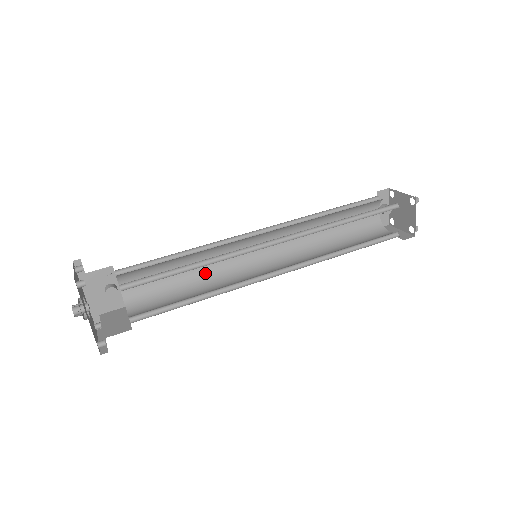
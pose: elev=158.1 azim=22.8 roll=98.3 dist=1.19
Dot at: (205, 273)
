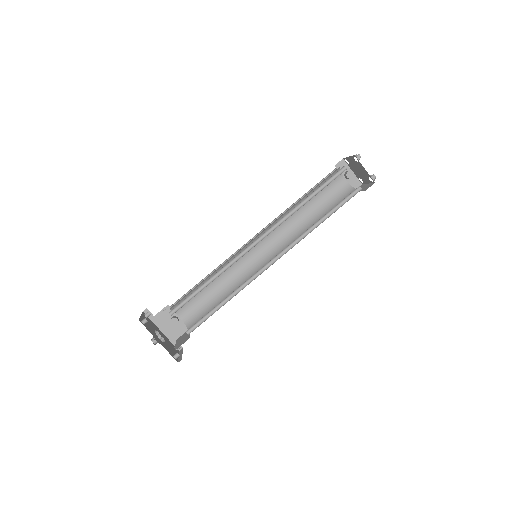
Dot at: (231, 284)
